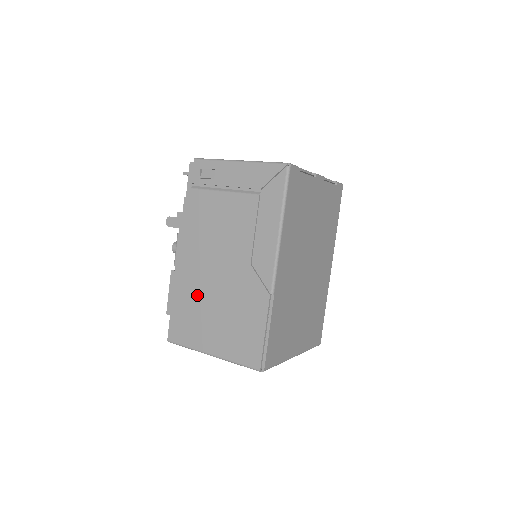
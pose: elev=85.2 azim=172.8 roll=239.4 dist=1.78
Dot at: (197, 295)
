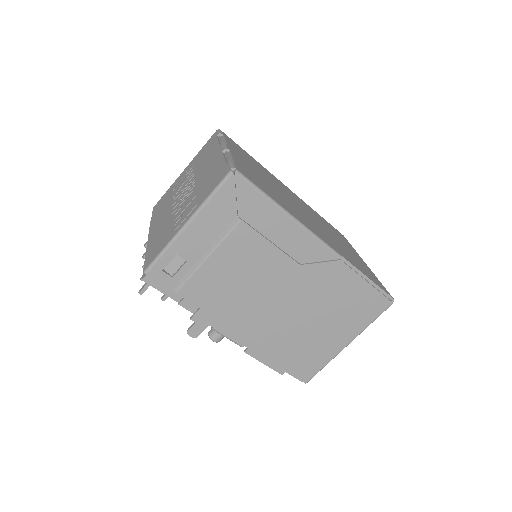
Dot at: (288, 335)
